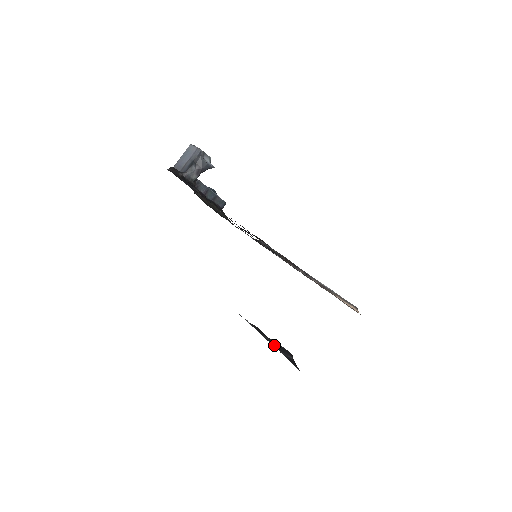
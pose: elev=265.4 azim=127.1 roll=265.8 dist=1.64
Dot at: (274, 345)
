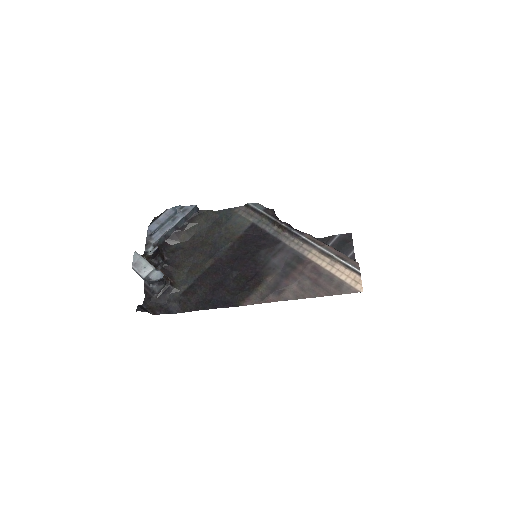
Dot at: occluded
